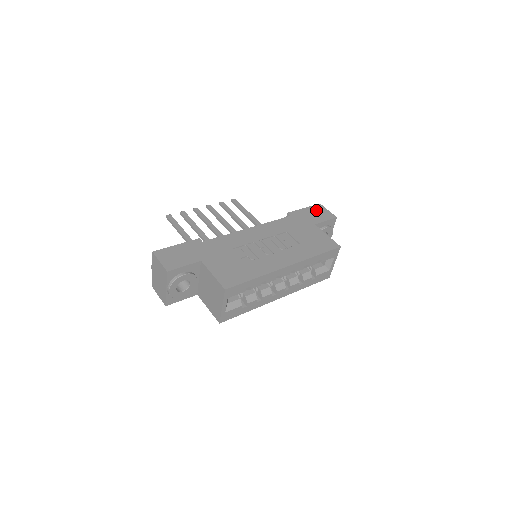
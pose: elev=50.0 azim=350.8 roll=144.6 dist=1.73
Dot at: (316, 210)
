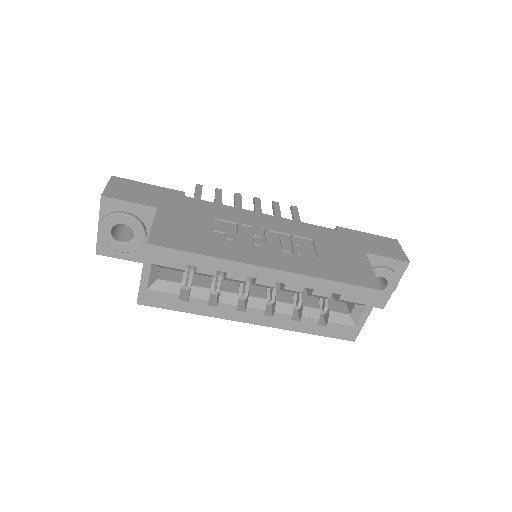
Dot at: (383, 242)
